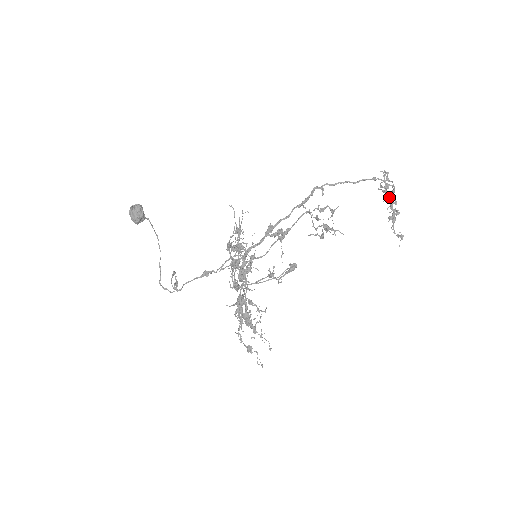
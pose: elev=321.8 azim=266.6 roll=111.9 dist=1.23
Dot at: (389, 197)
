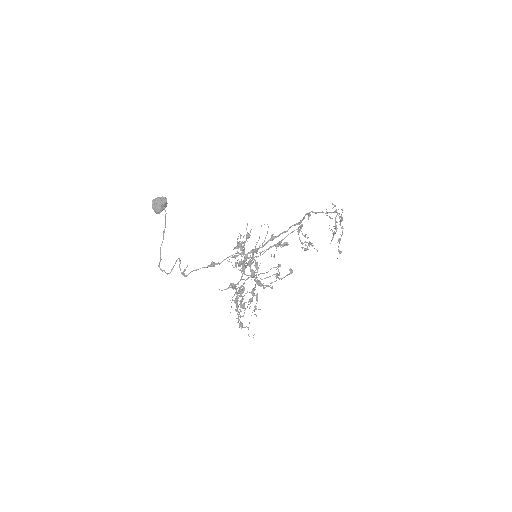
Dot at: occluded
